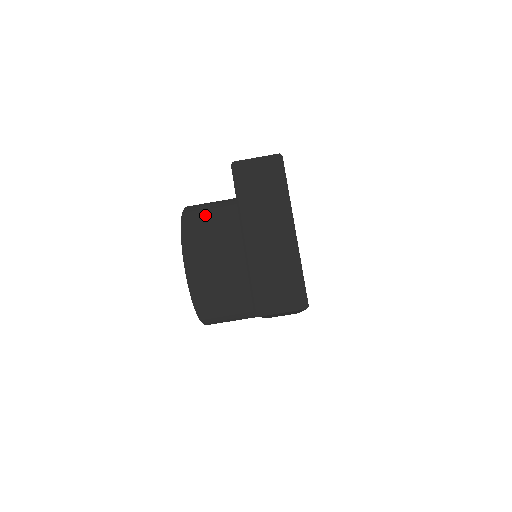
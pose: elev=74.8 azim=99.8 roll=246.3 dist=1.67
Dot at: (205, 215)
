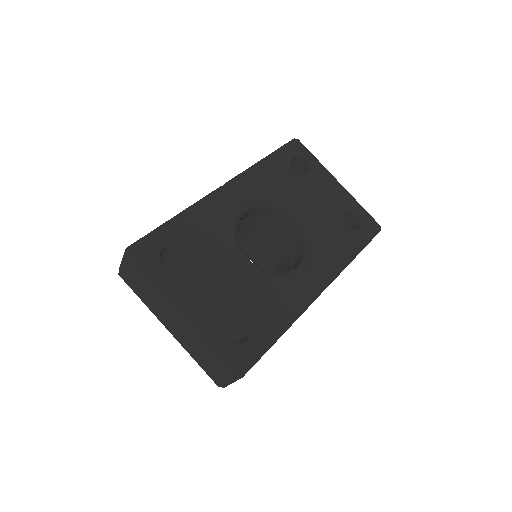
Dot at: occluded
